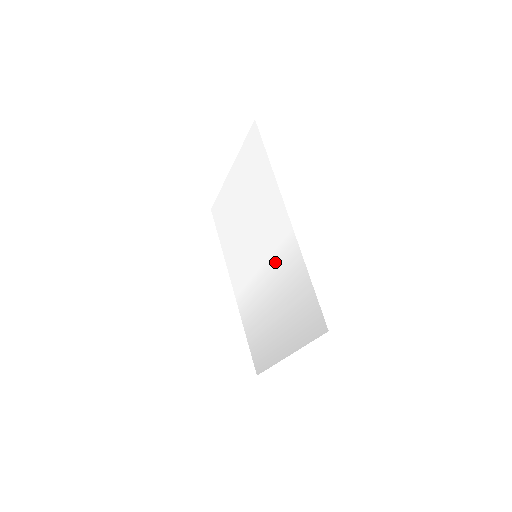
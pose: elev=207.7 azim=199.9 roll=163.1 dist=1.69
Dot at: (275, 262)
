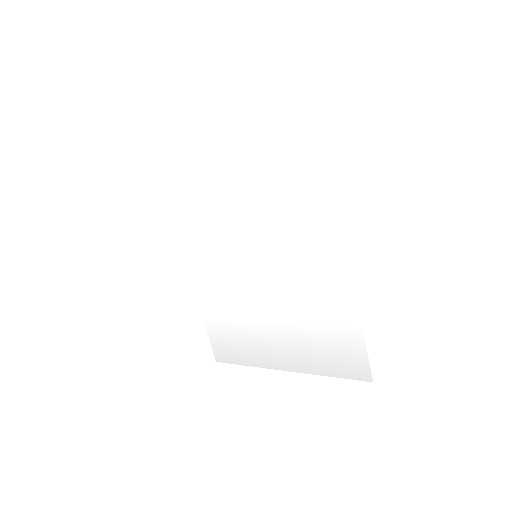
Dot at: (297, 282)
